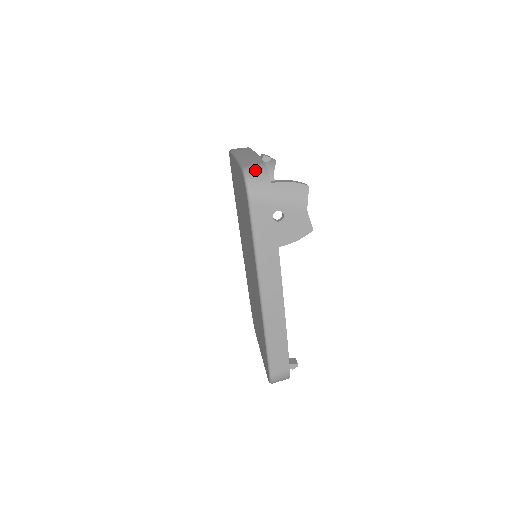
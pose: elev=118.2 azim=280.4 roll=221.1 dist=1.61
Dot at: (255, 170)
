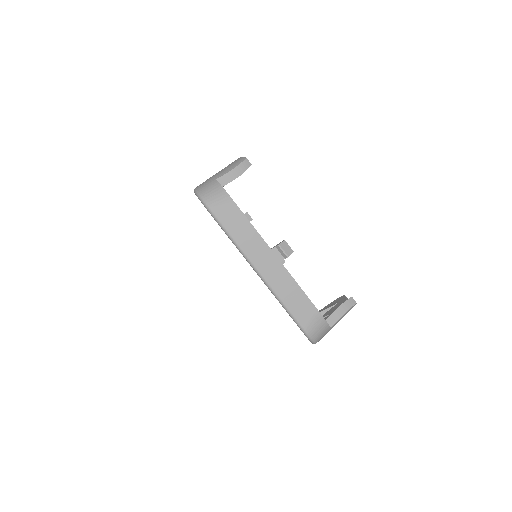
Dot at: (317, 330)
